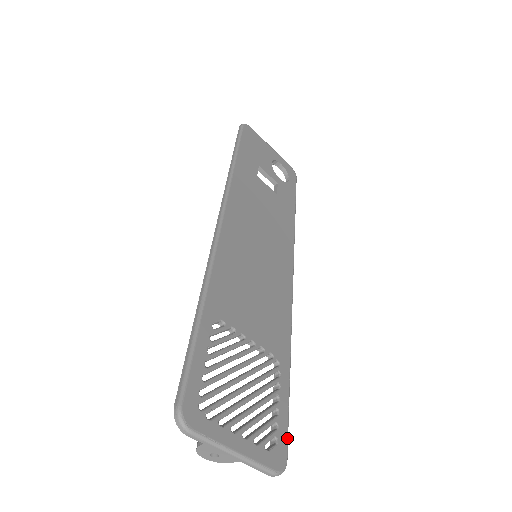
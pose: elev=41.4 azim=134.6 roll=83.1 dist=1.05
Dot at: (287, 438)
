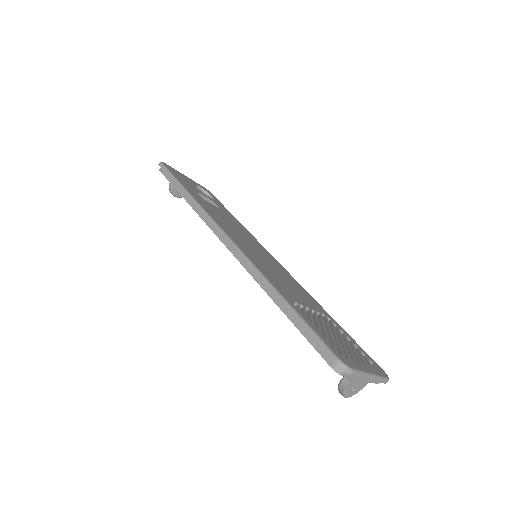
Dot at: (372, 359)
